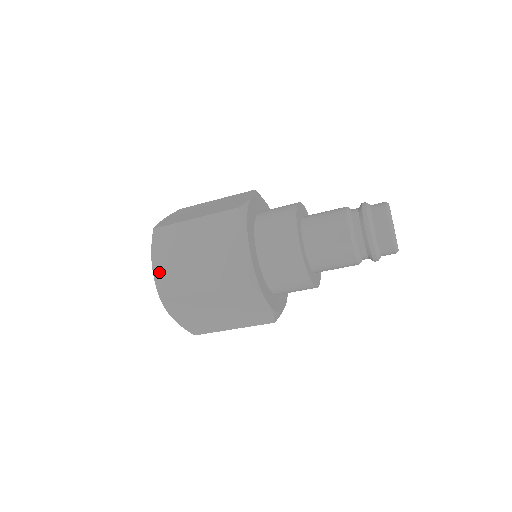
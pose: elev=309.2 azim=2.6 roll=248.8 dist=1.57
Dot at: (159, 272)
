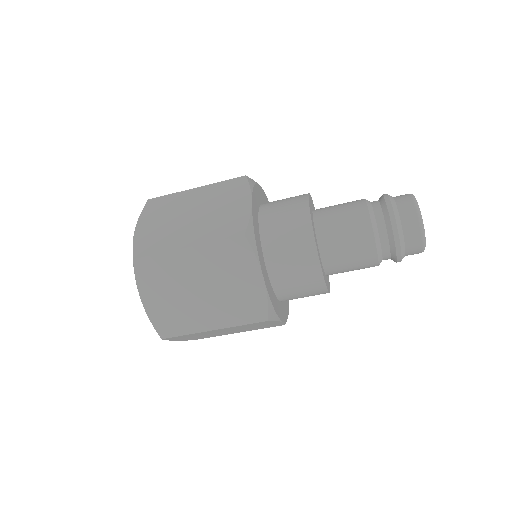
Dot at: (141, 234)
